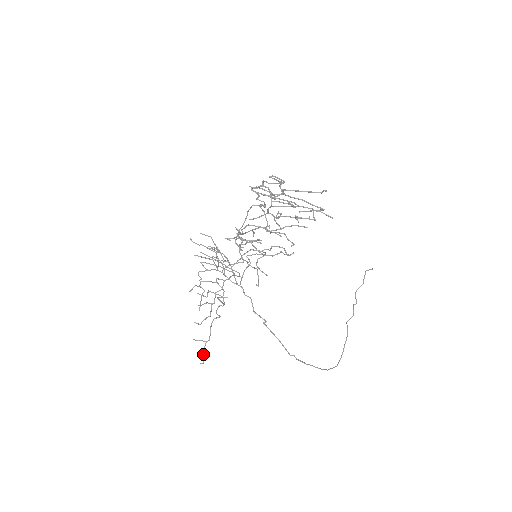
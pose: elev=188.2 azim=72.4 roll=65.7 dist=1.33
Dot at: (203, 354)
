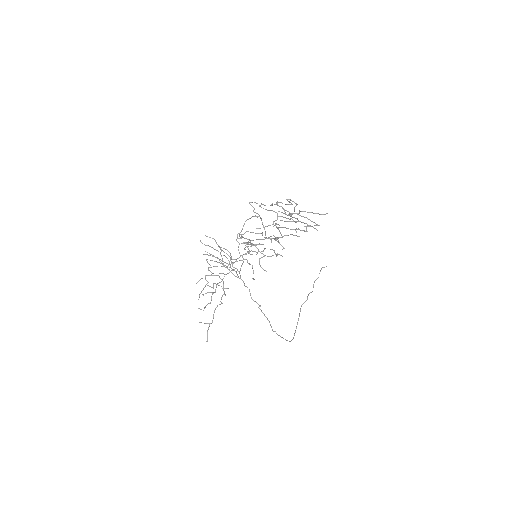
Dot at: (207, 334)
